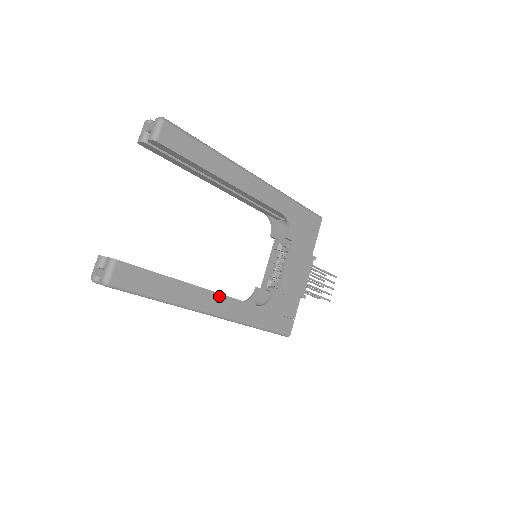
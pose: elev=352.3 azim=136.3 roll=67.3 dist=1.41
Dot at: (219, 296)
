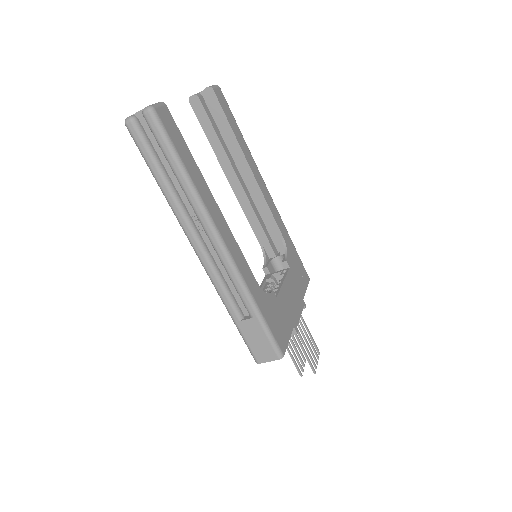
Dot at: (230, 233)
